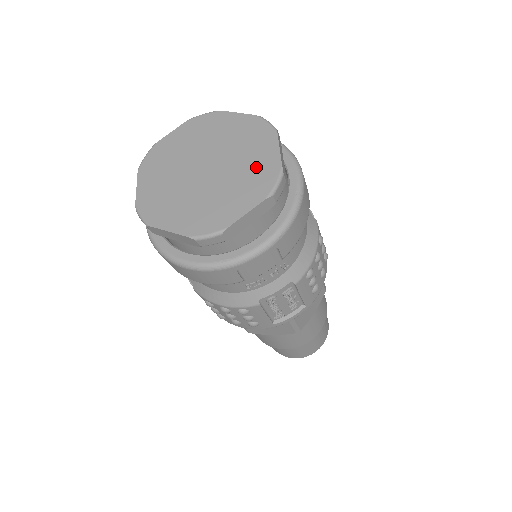
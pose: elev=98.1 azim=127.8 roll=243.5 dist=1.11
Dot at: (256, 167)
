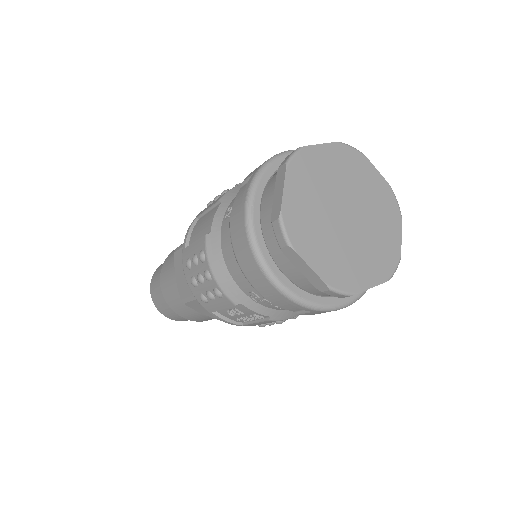
Dot at: (377, 194)
